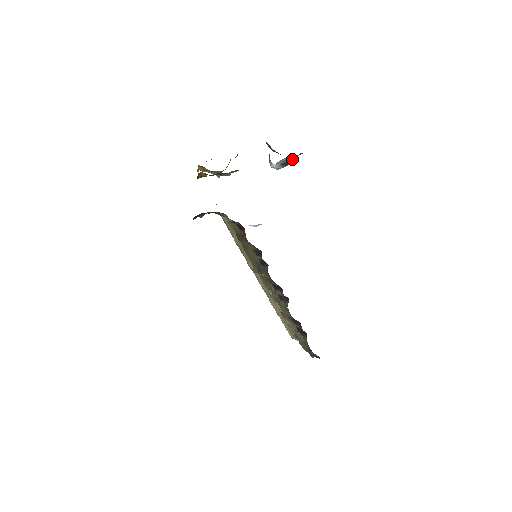
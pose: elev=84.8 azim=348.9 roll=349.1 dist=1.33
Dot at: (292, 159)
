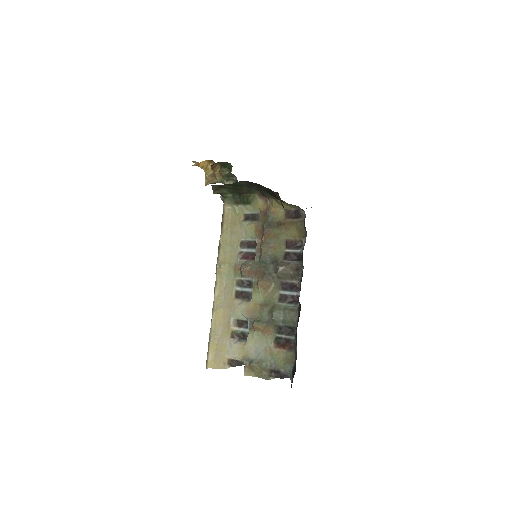
Dot at: occluded
